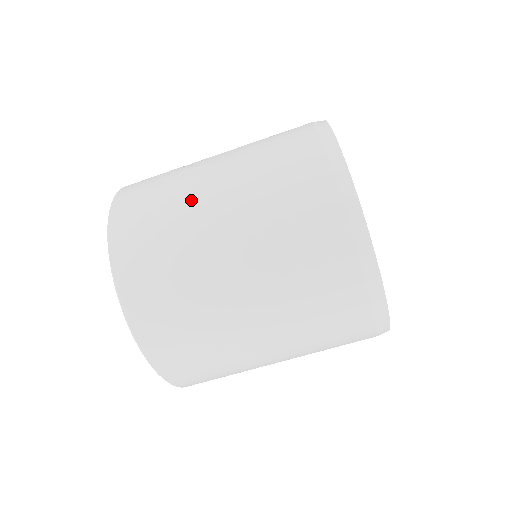
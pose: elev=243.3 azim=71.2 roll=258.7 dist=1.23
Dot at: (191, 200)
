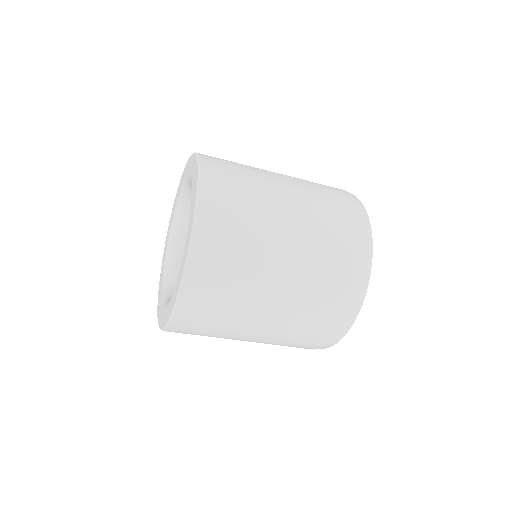
Dot at: (269, 213)
